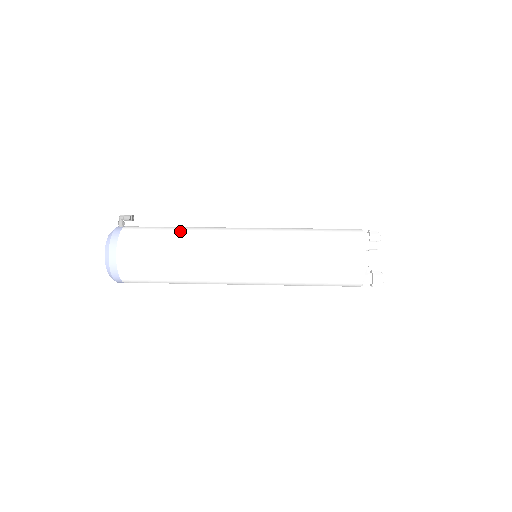
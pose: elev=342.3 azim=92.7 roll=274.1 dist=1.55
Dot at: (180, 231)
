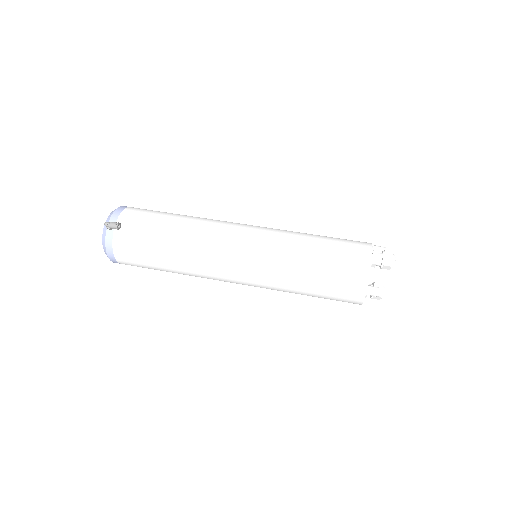
Dot at: (172, 251)
